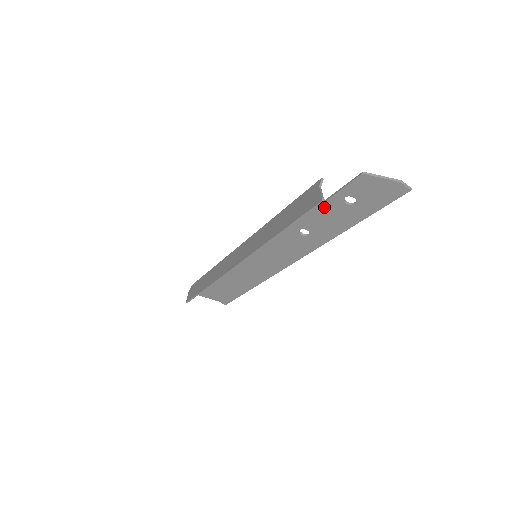
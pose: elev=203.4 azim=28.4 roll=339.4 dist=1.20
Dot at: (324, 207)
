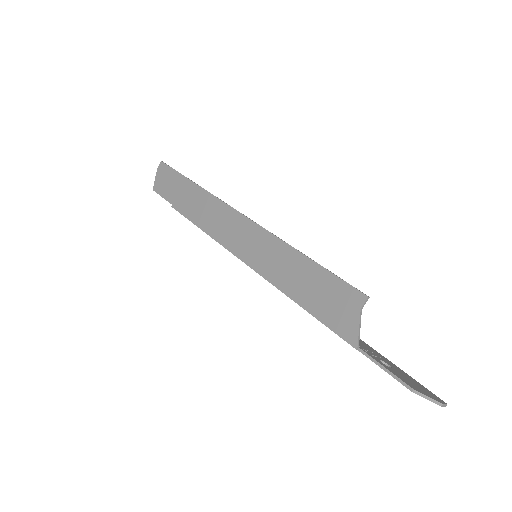
Dot at: (355, 347)
